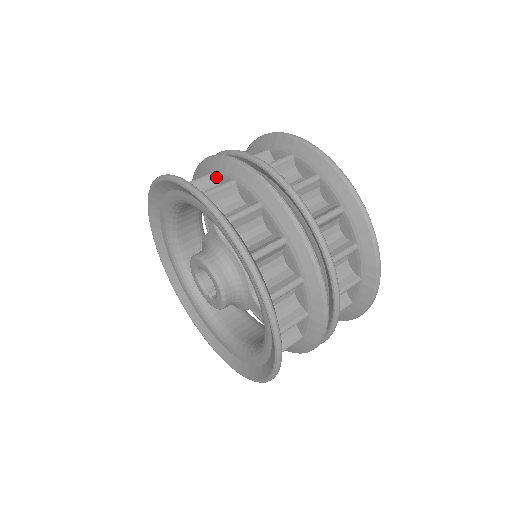
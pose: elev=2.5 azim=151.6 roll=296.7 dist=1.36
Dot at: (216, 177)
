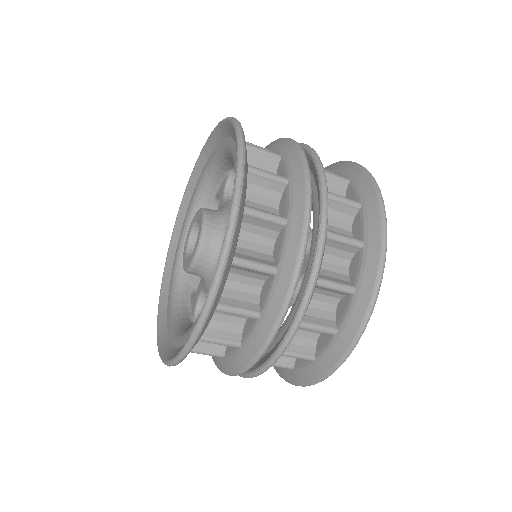
Dot at: occluded
